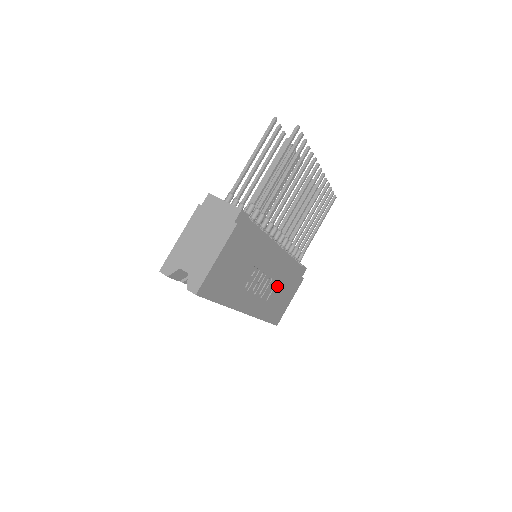
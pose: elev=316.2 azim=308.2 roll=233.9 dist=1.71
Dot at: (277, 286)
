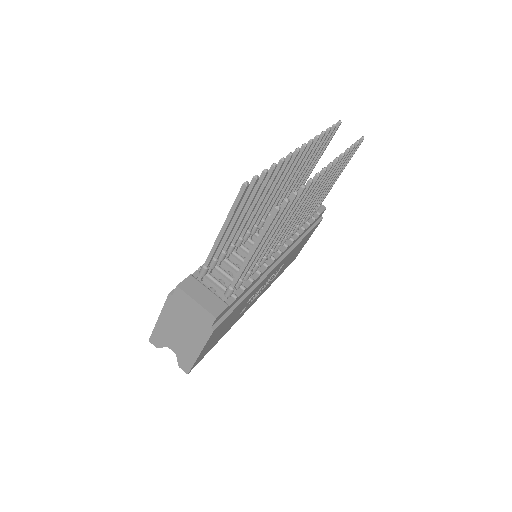
Dot at: (286, 261)
